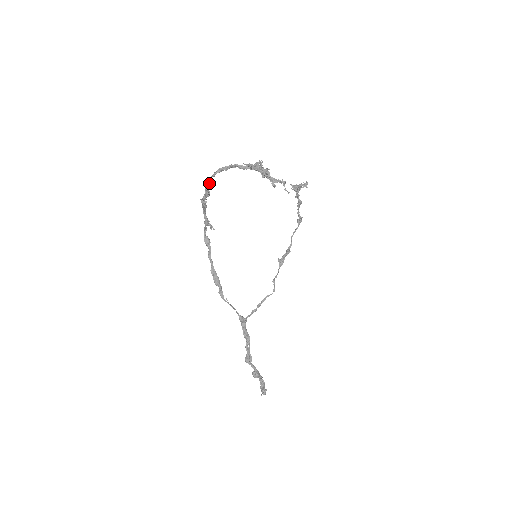
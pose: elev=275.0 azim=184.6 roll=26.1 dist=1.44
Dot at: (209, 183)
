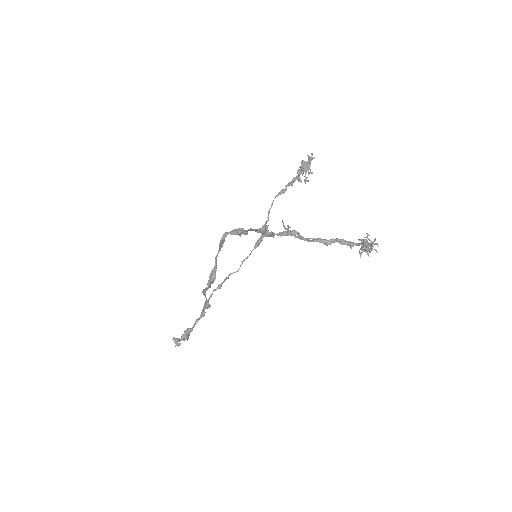
Dot at: (306, 238)
